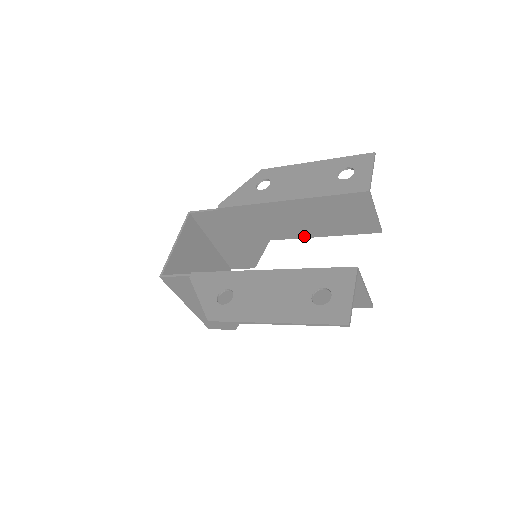
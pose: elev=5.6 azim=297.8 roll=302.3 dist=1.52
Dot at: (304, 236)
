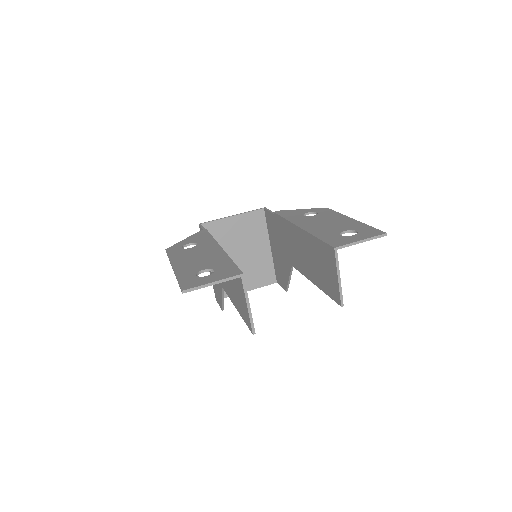
Dot at: (306, 275)
